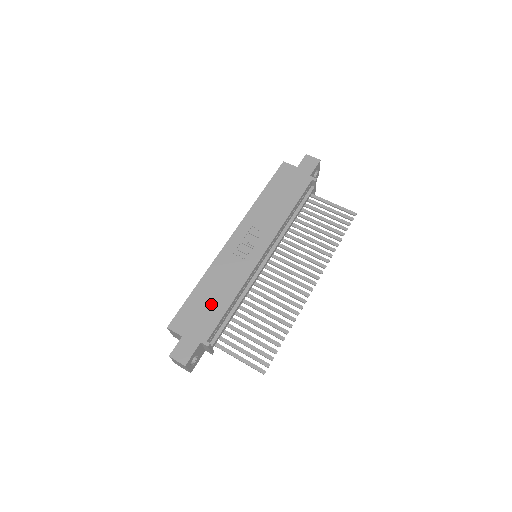
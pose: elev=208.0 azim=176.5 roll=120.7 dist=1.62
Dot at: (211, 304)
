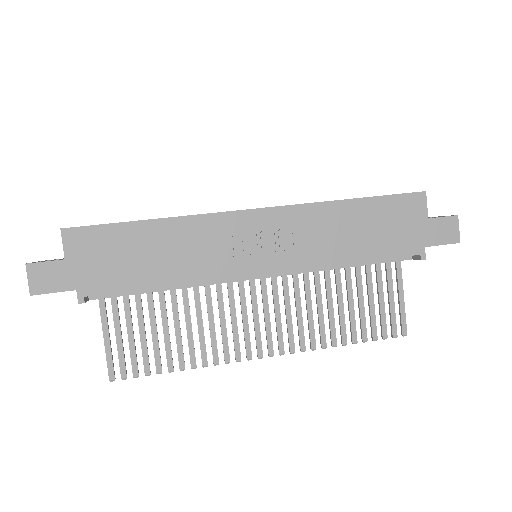
Dot at: (138, 261)
